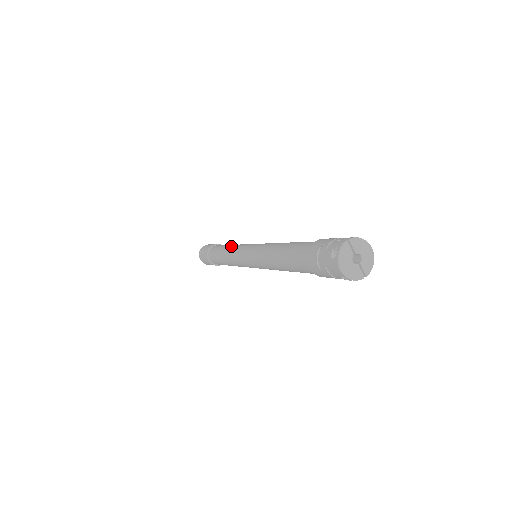
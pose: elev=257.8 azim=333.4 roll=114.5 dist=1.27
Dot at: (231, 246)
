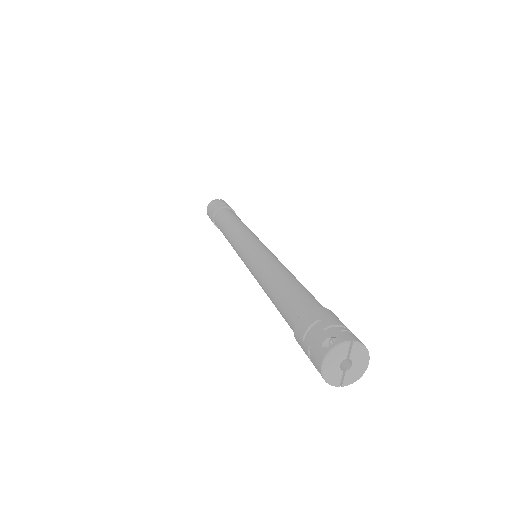
Dot at: (241, 225)
